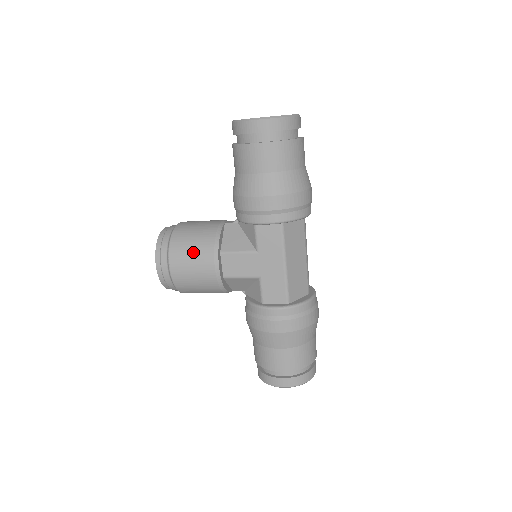
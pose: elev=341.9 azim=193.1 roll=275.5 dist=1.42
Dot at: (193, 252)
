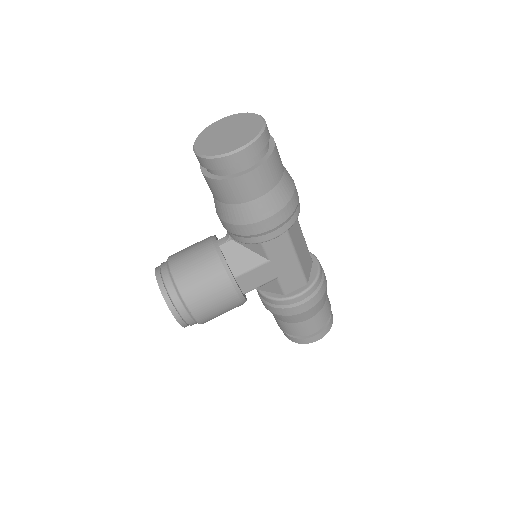
Dot at: (210, 291)
